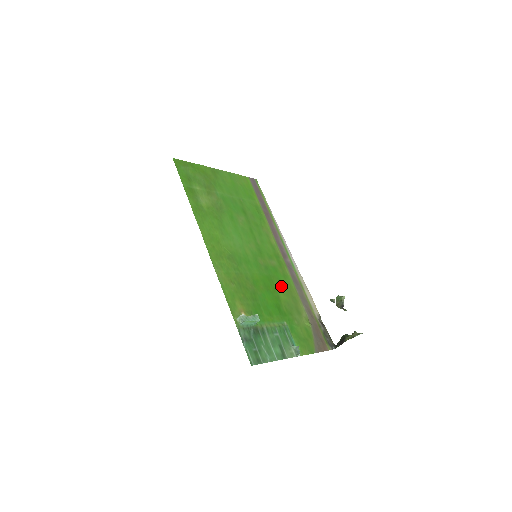
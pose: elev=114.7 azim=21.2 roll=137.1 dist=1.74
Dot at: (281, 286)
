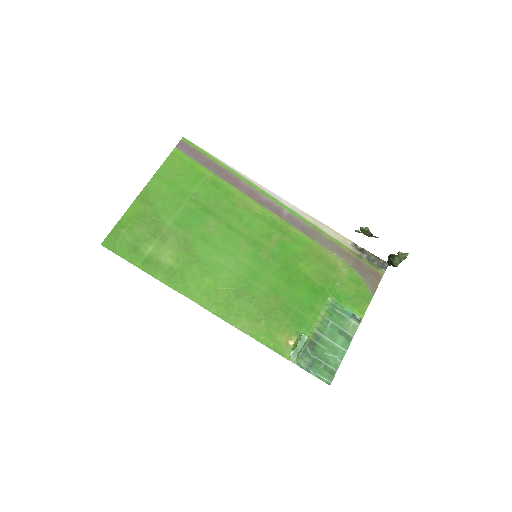
Dot at: (300, 259)
